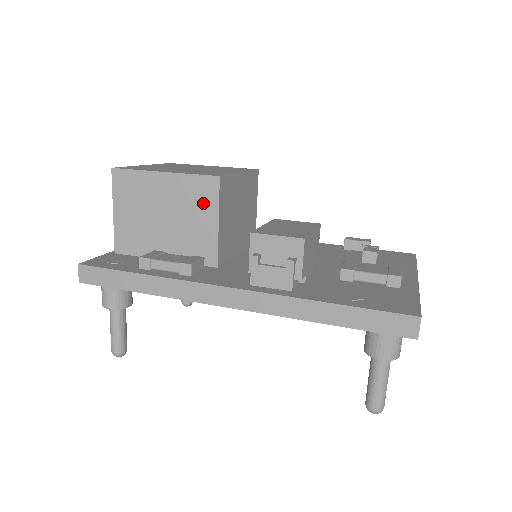
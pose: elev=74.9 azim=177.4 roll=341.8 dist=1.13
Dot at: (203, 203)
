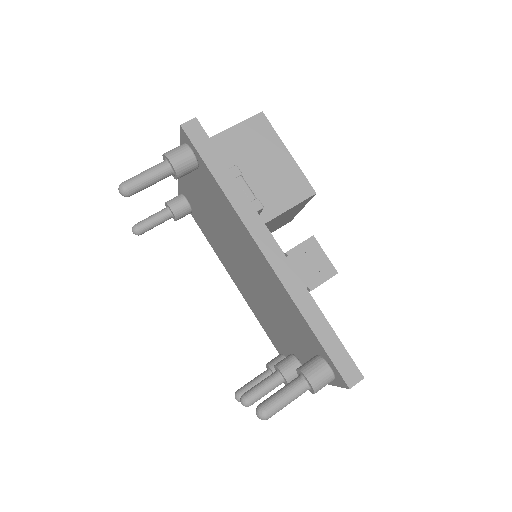
Dot at: (291, 192)
